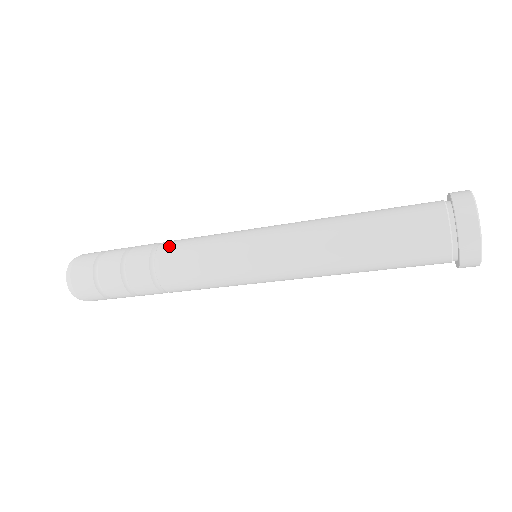
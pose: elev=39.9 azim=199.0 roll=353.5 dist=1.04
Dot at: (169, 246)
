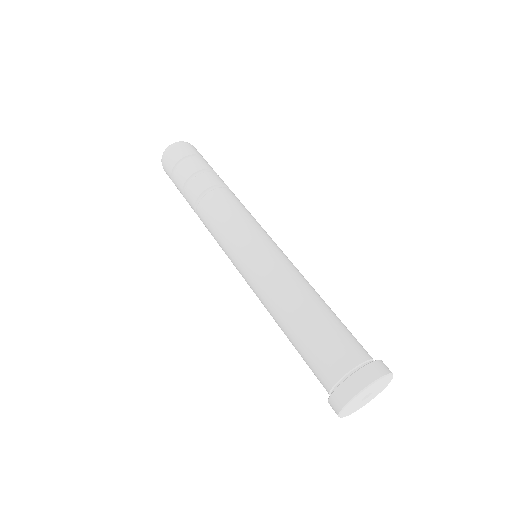
Dot at: (227, 194)
